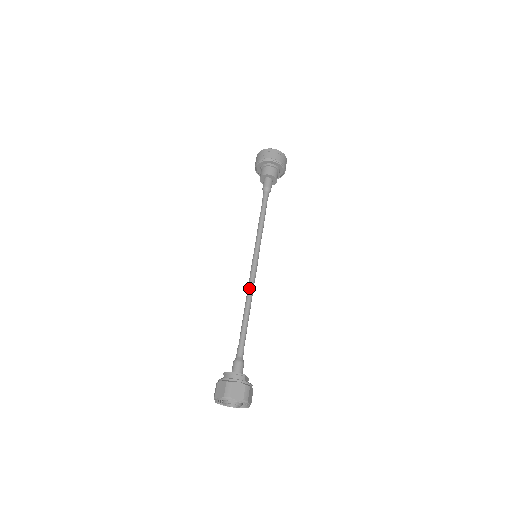
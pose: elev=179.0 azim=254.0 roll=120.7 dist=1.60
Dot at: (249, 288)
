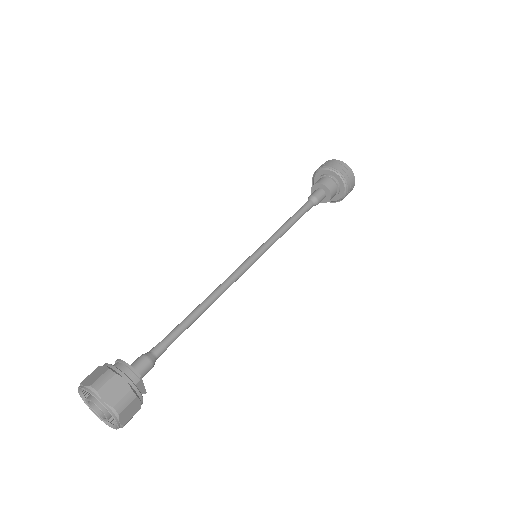
Dot at: (223, 283)
